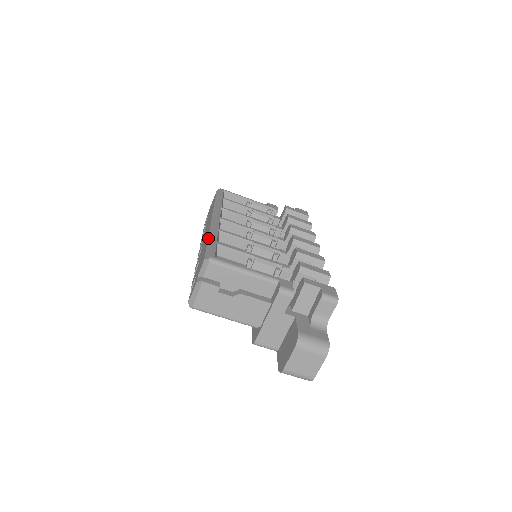
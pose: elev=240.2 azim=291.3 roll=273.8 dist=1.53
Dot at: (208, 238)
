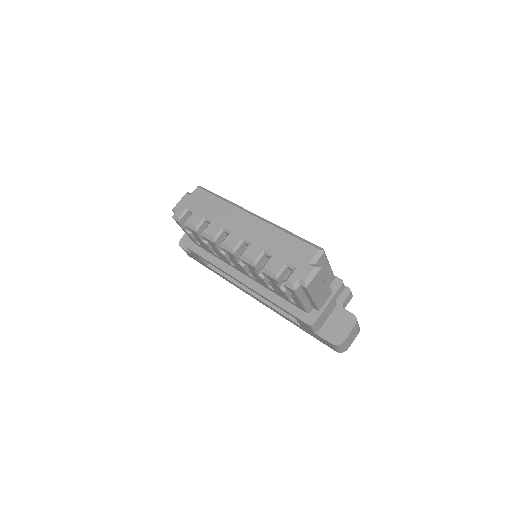
Dot at: (288, 232)
